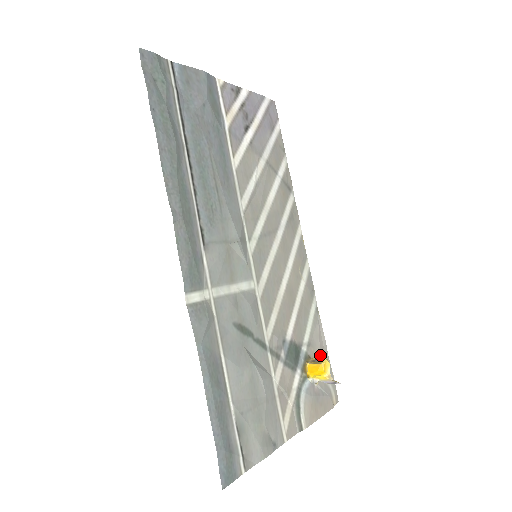
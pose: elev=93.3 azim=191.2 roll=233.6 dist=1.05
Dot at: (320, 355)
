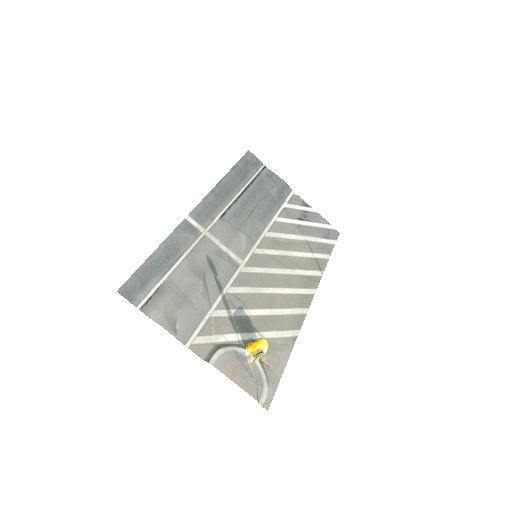
Dot at: (272, 358)
